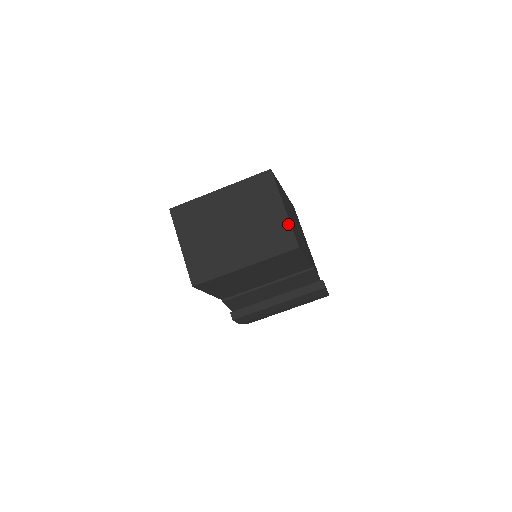
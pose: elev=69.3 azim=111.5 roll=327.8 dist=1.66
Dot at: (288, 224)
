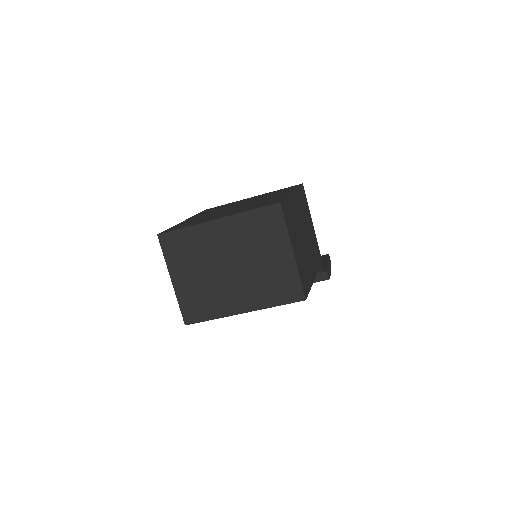
Dot at: (296, 272)
